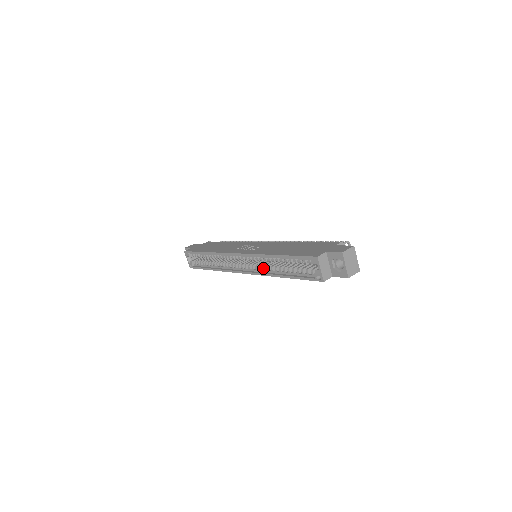
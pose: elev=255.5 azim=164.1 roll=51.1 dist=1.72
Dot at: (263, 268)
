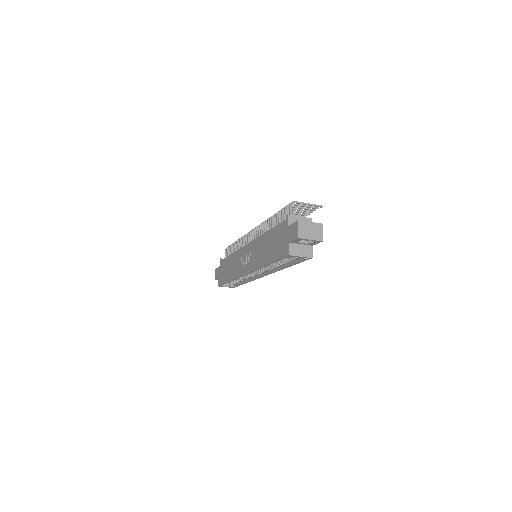
Dot at: (270, 269)
